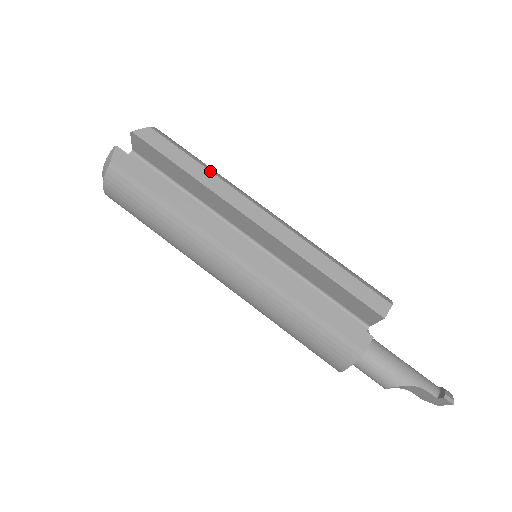
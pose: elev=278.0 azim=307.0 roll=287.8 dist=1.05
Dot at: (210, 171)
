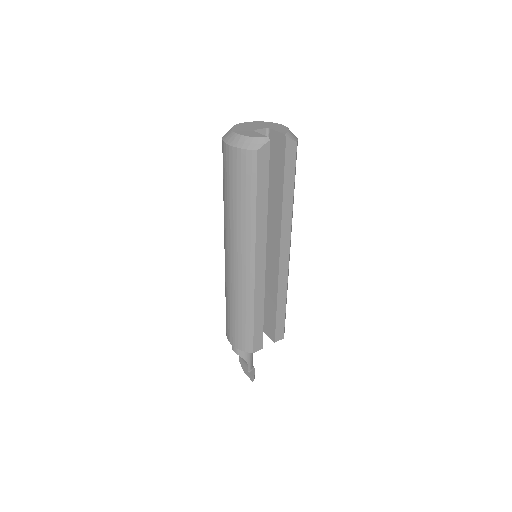
Dot at: occluded
